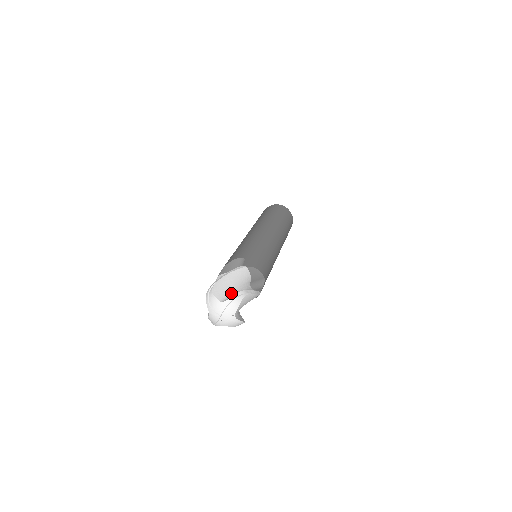
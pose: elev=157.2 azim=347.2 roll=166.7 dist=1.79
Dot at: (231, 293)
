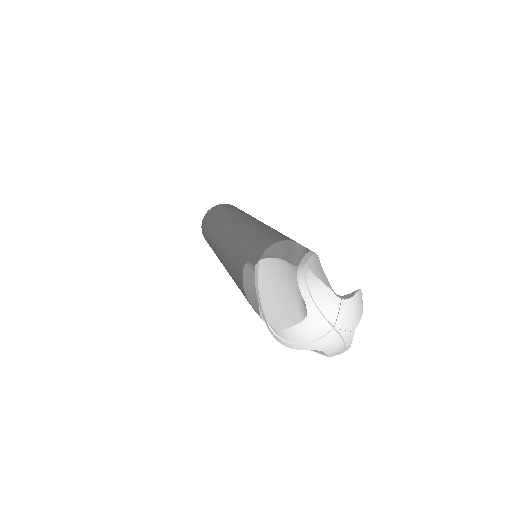
Dot at: occluded
